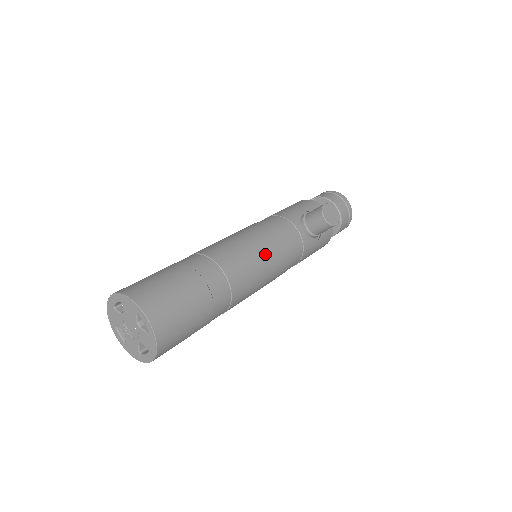
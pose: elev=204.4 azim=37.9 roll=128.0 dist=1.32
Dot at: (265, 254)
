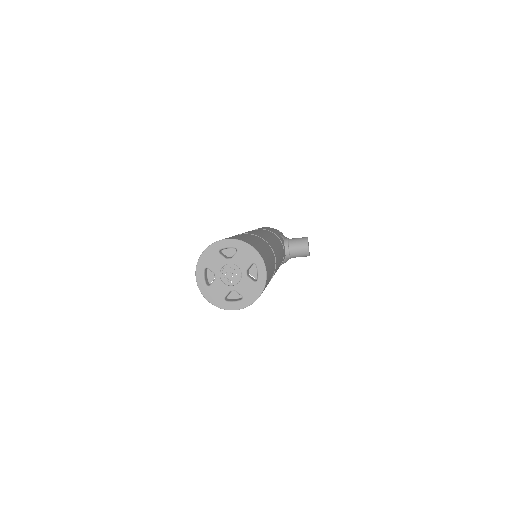
Dot at: (280, 257)
